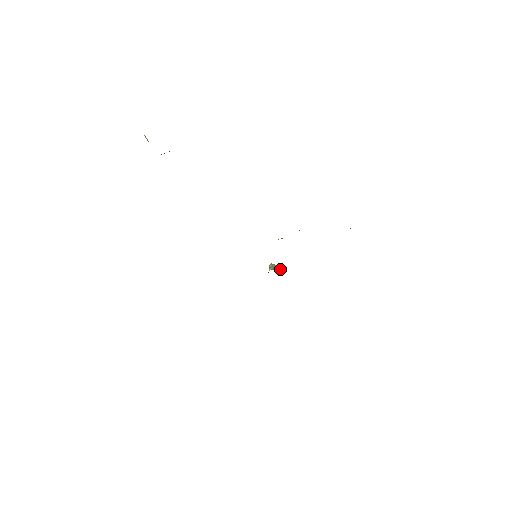
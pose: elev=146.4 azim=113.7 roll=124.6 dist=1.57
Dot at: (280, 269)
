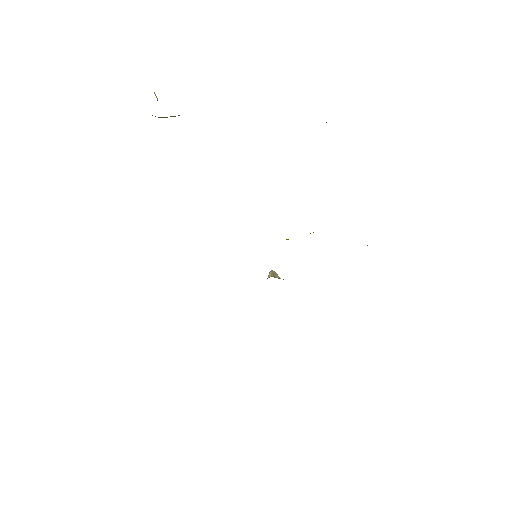
Dot at: occluded
